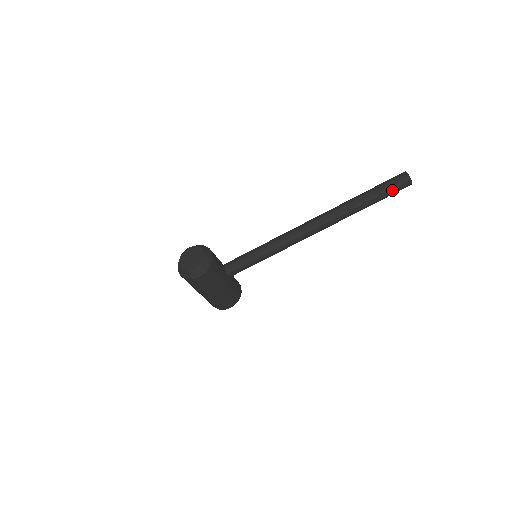
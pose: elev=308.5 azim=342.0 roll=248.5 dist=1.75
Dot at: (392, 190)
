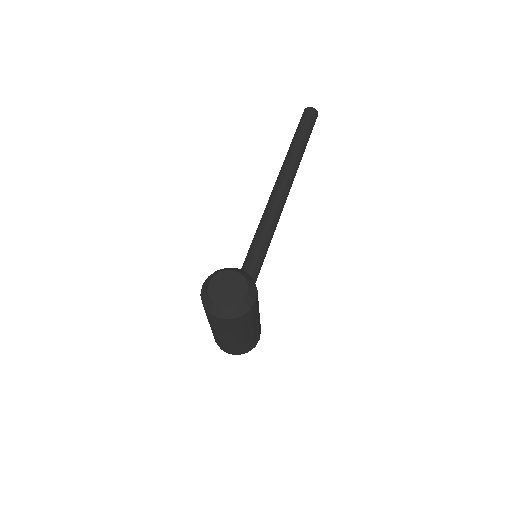
Dot at: (312, 126)
